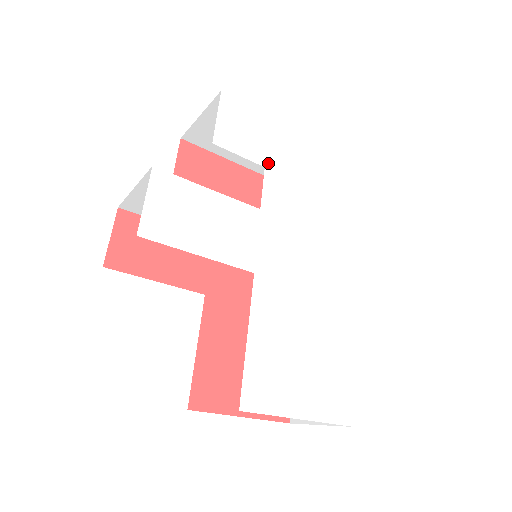
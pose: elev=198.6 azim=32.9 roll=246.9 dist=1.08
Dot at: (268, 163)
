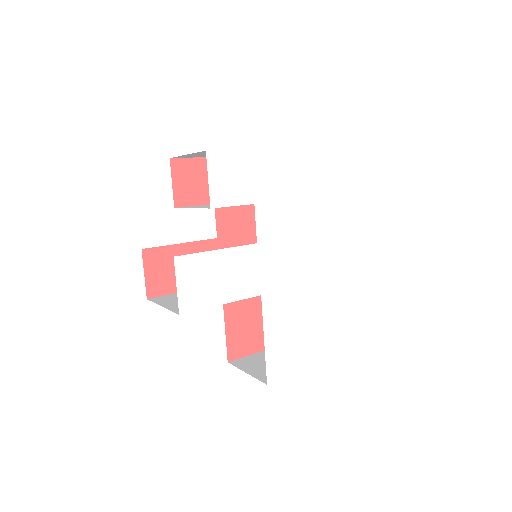
Dot at: (256, 198)
